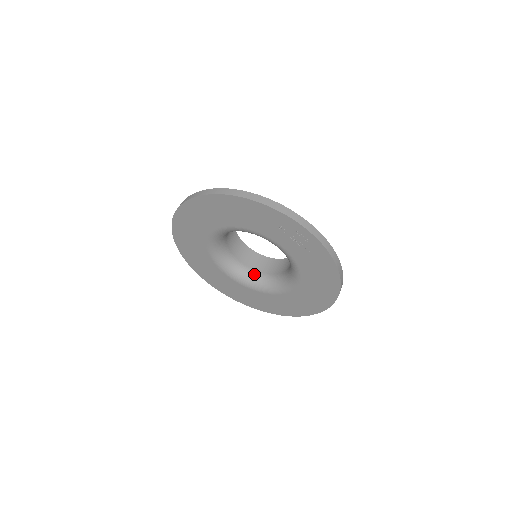
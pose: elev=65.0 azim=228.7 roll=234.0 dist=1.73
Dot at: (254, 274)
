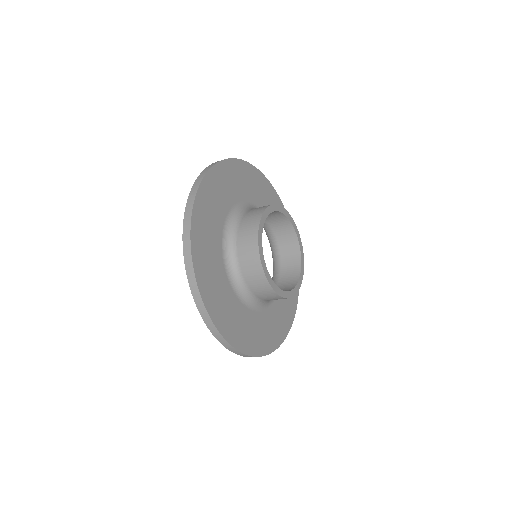
Dot at: (266, 226)
